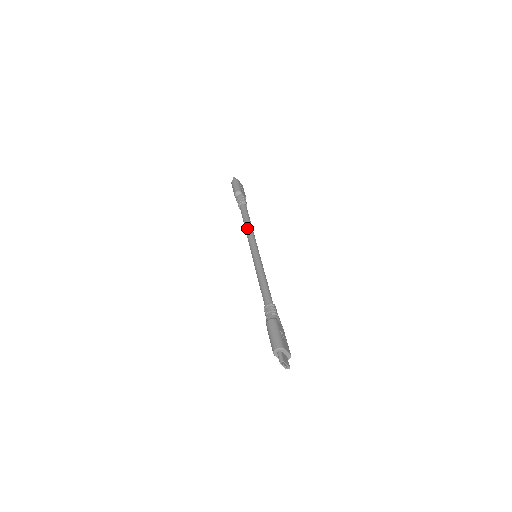
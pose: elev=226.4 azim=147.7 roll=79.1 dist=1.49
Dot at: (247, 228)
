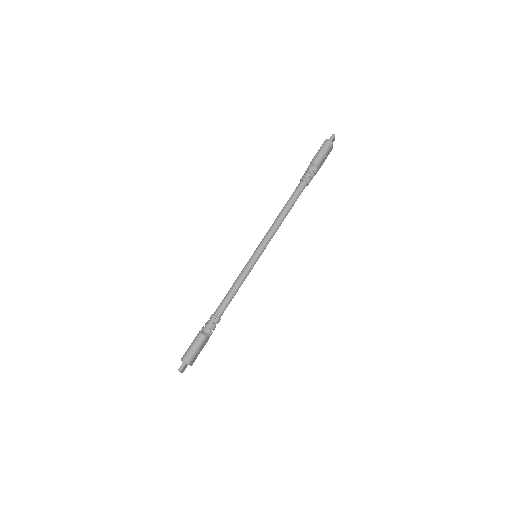
Dot at: (279, 219)
